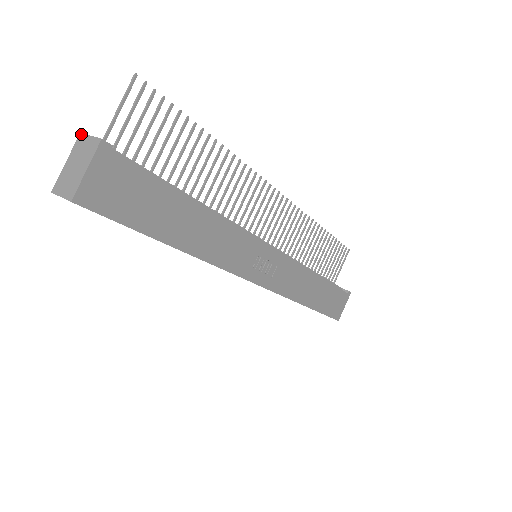
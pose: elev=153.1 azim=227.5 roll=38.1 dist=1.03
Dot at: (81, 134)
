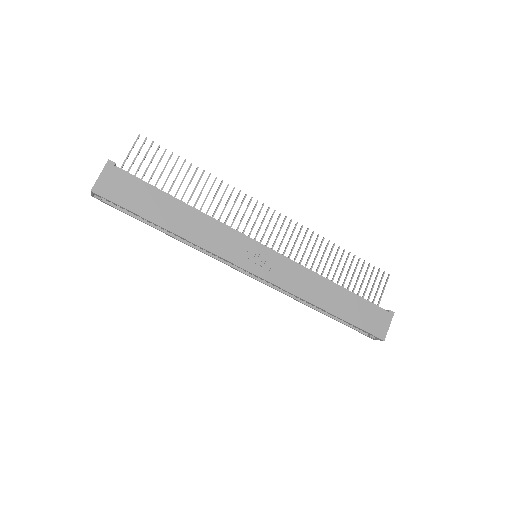
Dot at: occluded
